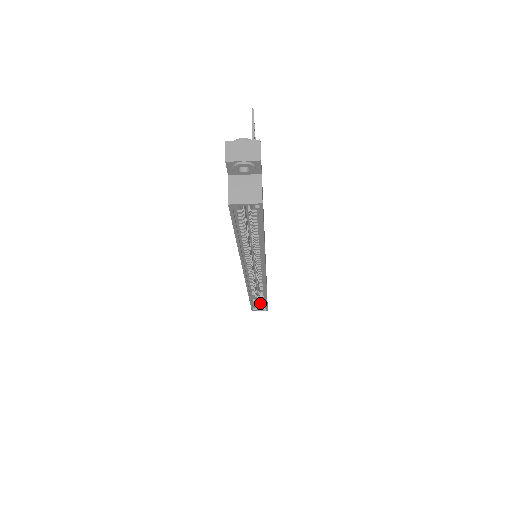
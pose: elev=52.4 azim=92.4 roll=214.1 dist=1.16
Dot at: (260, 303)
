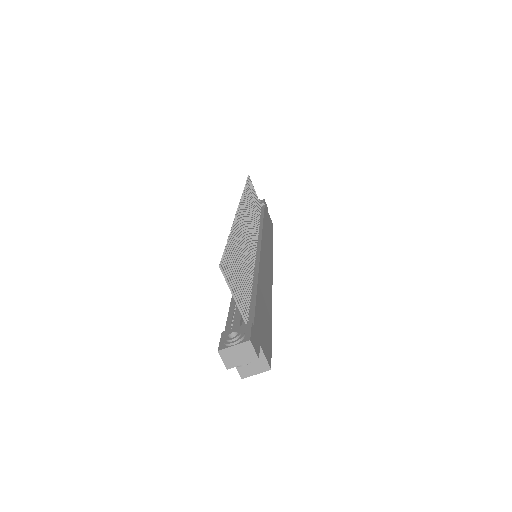
Dot at: occluded
